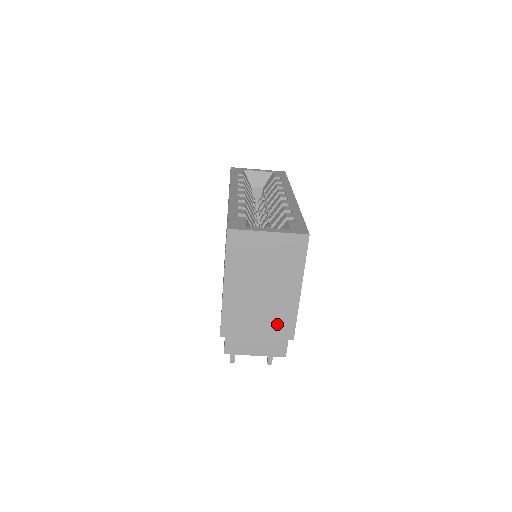
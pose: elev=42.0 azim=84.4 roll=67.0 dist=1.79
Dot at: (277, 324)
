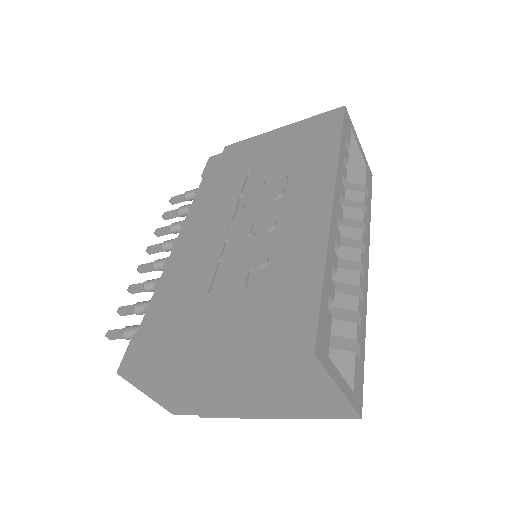
Dot at: (209, 406)
